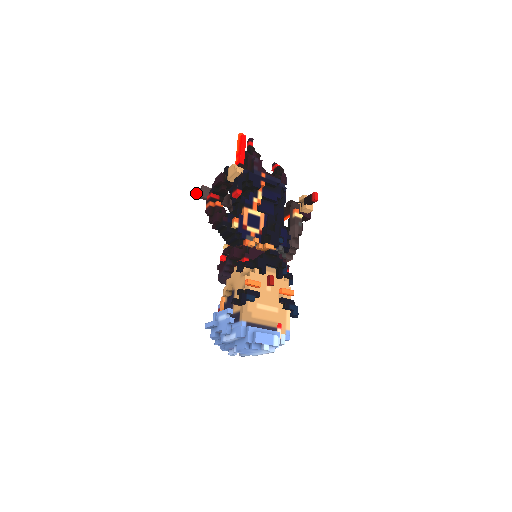
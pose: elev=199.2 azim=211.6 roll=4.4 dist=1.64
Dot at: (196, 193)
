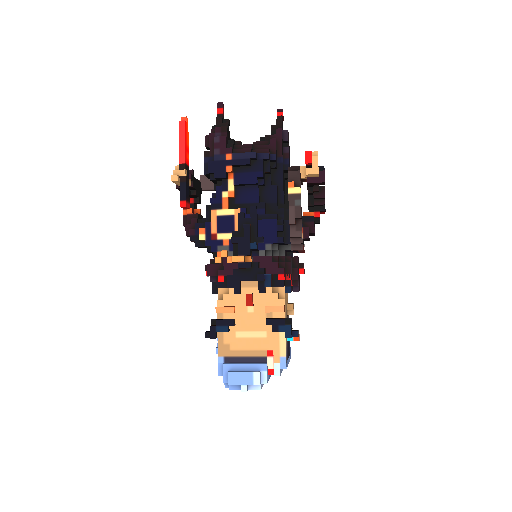
Dot at: occluded
